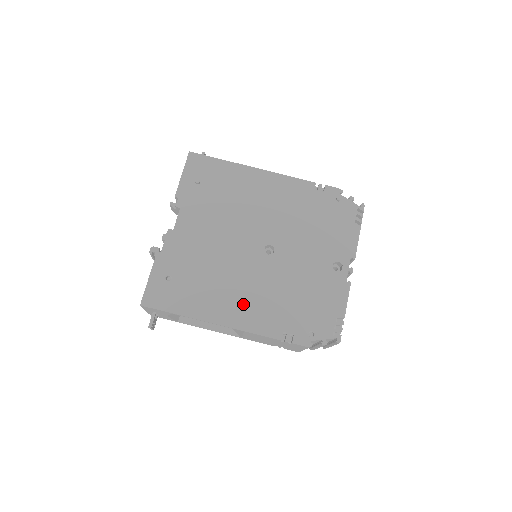
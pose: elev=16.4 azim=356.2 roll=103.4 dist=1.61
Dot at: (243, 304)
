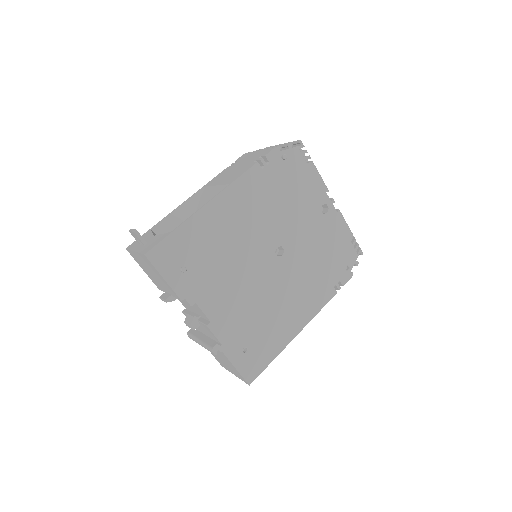
Dot at: (300, 303)
